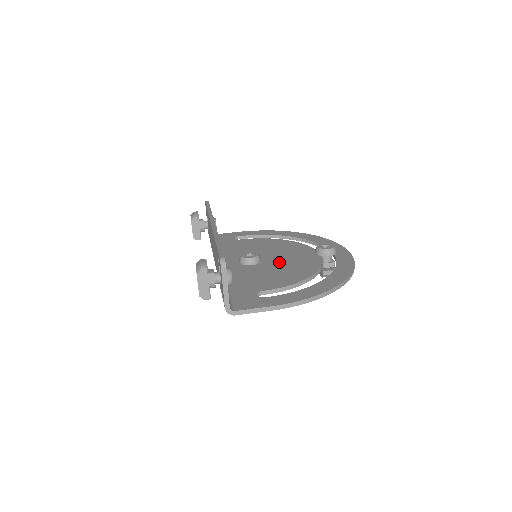
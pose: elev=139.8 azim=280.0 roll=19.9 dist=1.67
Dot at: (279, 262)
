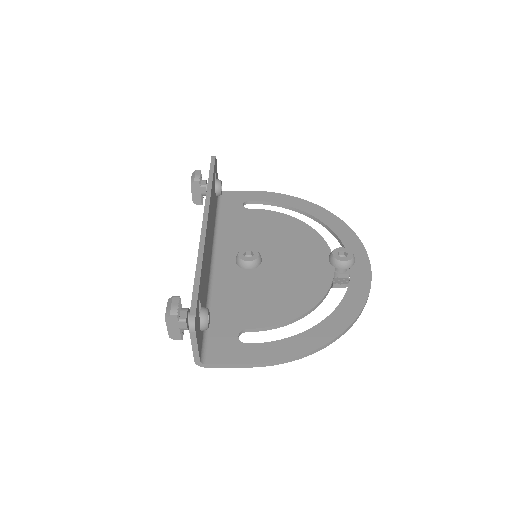
Dot at: (281, 270)
